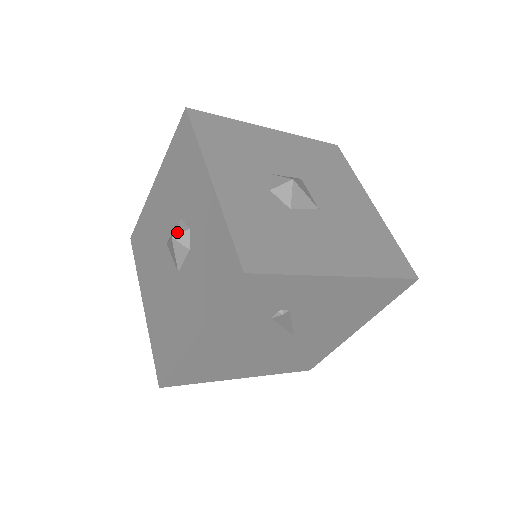
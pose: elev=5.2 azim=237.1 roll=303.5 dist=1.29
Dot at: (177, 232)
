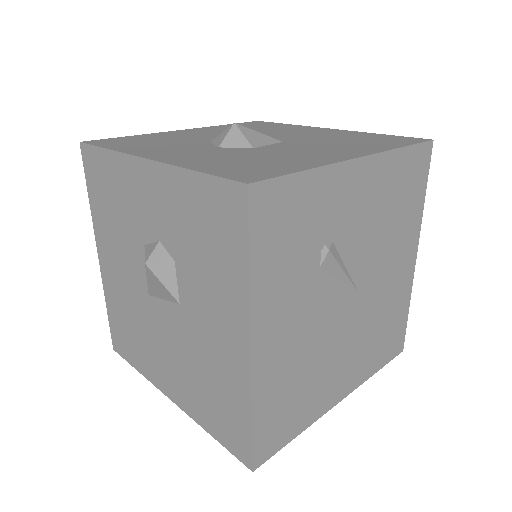
Dot at: (148, 255)
